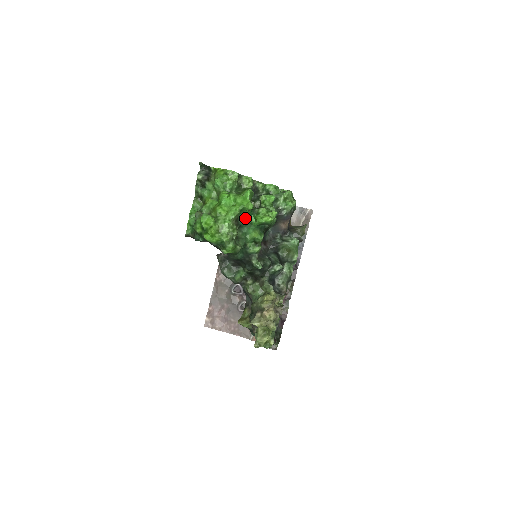
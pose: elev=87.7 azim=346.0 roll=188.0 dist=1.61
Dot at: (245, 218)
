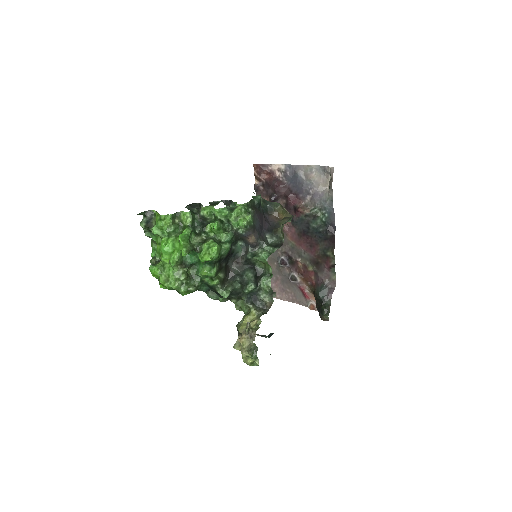
Dot at: (191, 258)
